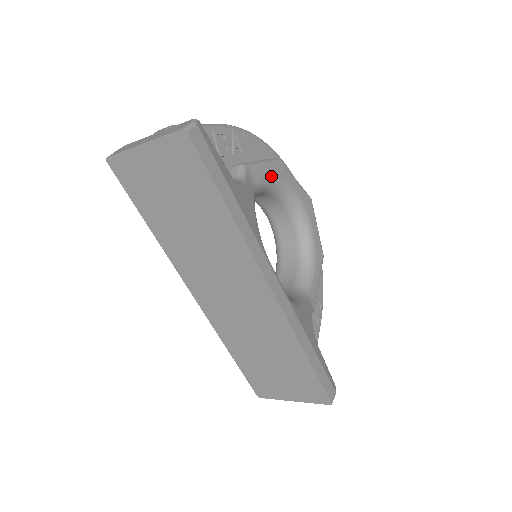
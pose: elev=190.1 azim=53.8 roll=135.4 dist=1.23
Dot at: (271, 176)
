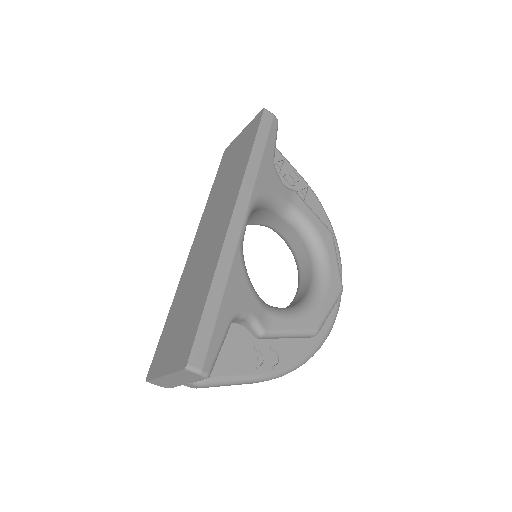
Dot at: (313, 223)
